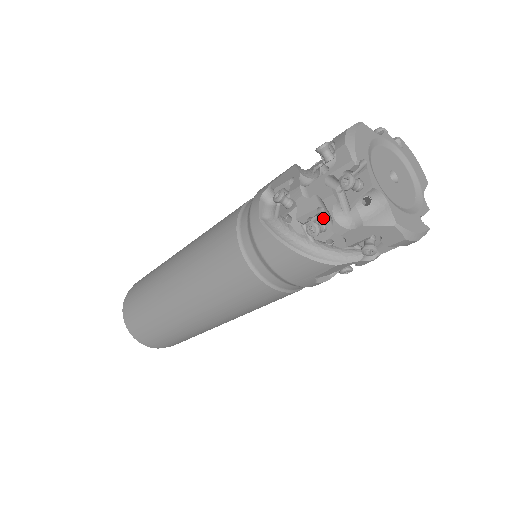
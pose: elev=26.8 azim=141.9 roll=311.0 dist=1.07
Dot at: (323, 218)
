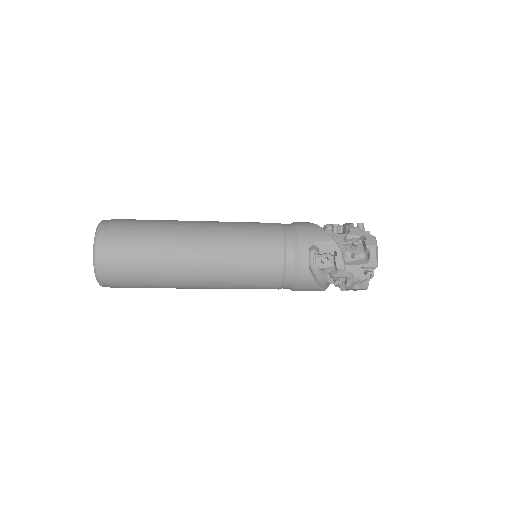
Dot at: occluded
